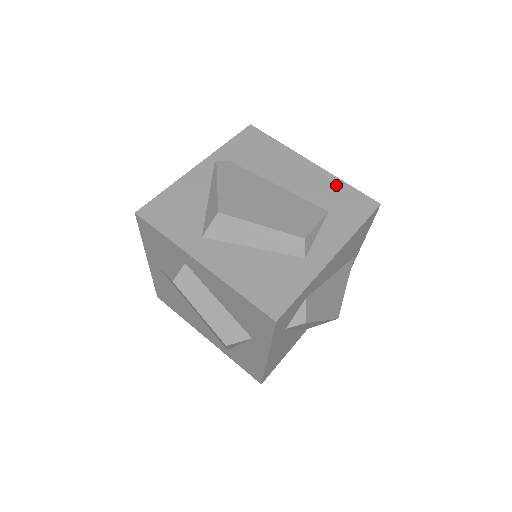
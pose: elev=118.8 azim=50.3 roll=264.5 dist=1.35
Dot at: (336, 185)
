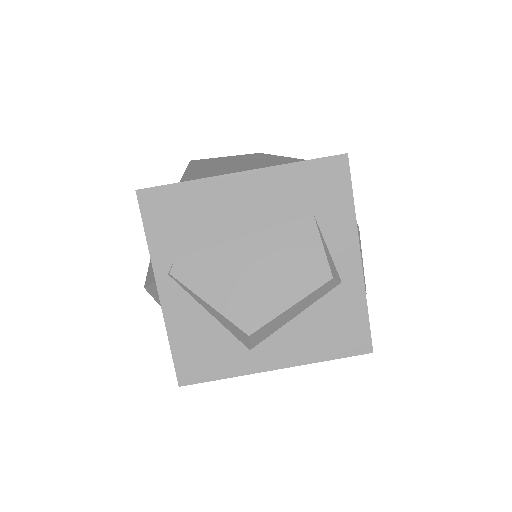
Dot at: (290, 176)
